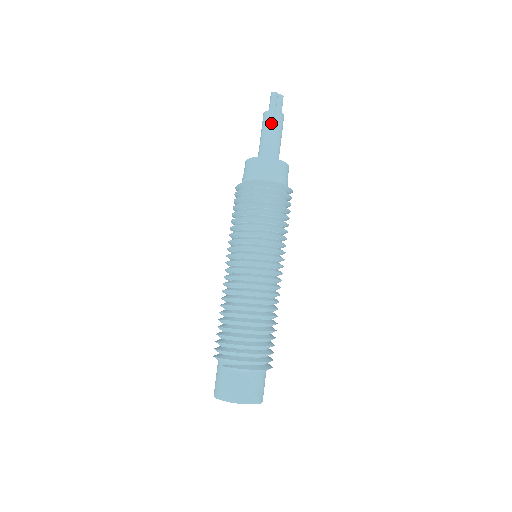
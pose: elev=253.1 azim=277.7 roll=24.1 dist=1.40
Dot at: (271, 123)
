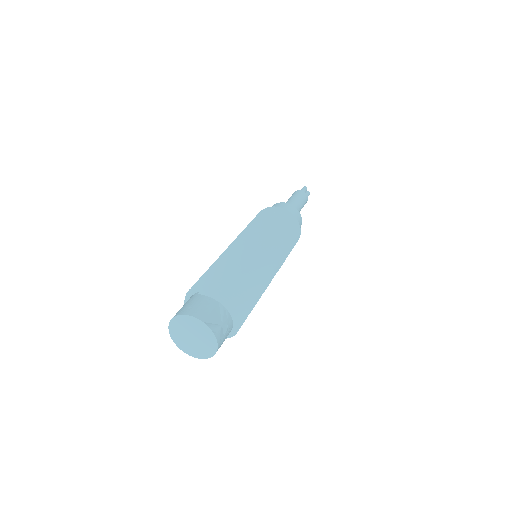
Dot at: (299, 195)
